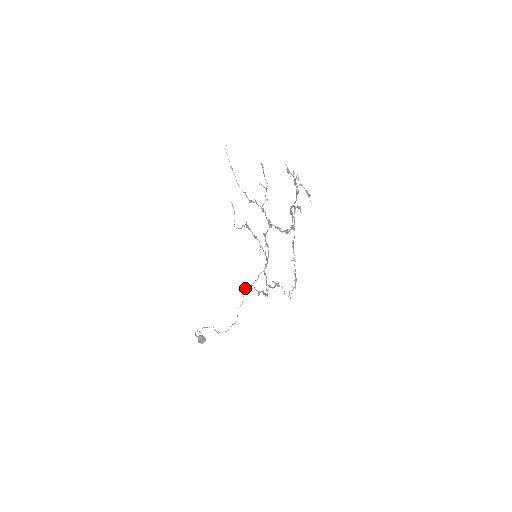
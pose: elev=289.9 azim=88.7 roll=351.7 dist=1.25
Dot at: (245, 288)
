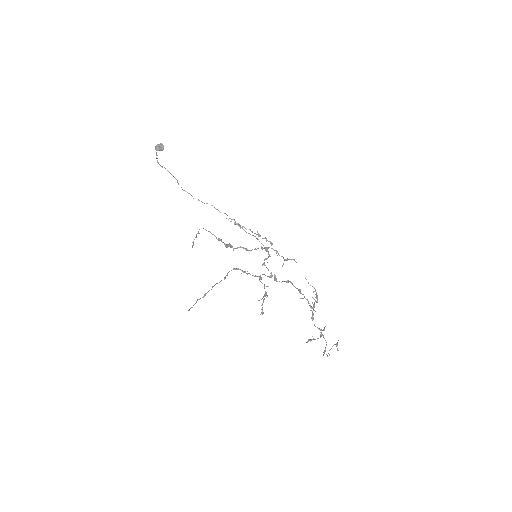
Dot at: occluded
